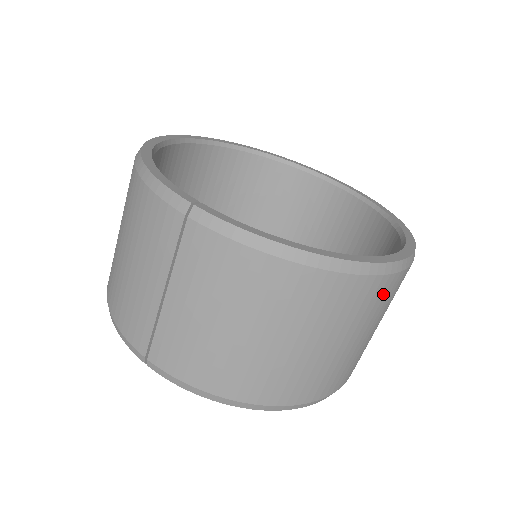
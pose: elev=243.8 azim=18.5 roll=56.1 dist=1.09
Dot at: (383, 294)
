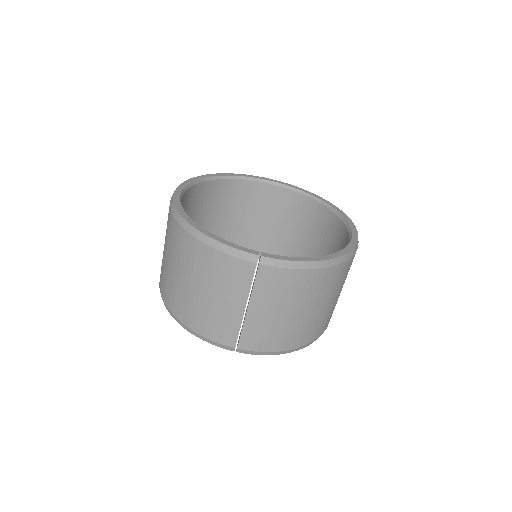
Dot at: occluded
